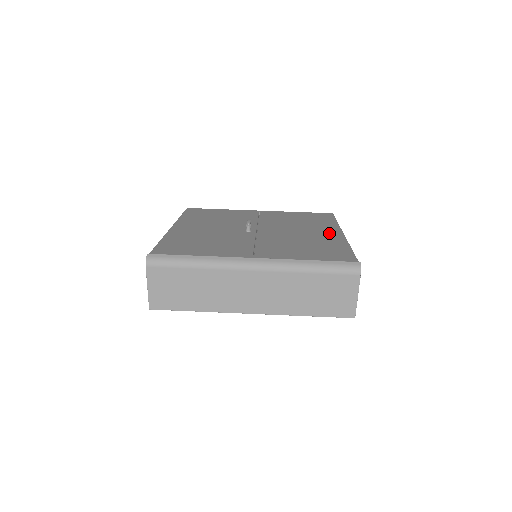
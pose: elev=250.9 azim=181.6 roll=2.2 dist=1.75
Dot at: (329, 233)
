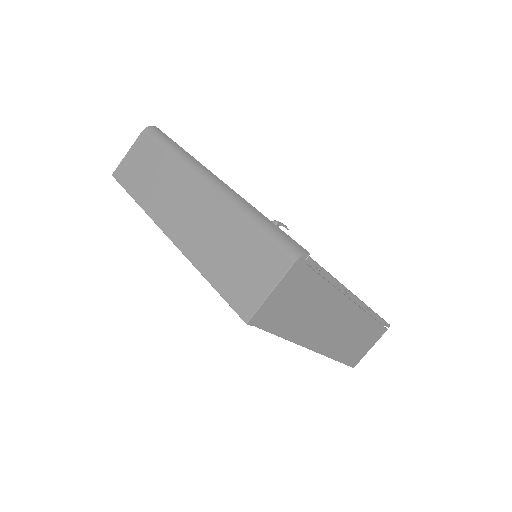
Dot at: occluded
